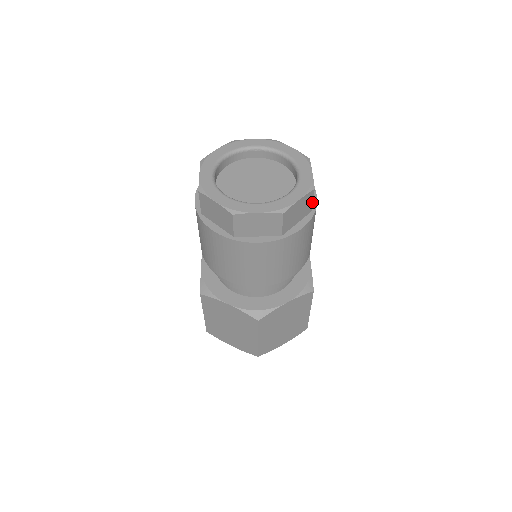
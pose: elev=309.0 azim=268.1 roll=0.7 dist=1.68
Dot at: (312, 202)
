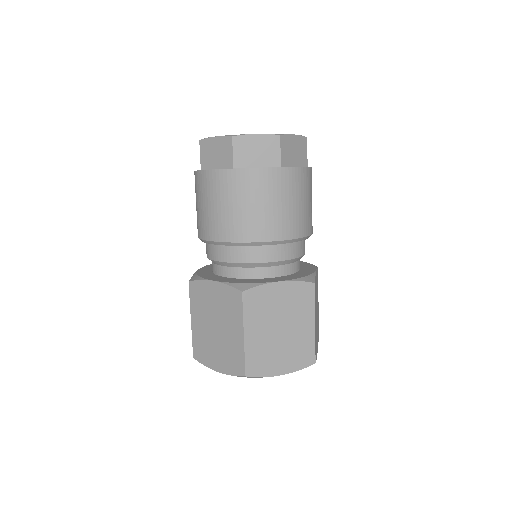
Dot at: occluded
